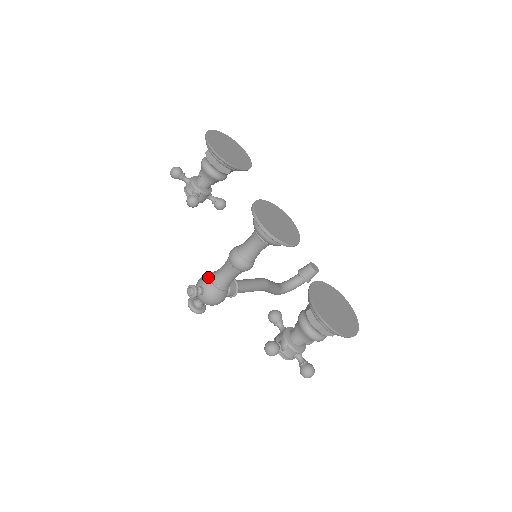
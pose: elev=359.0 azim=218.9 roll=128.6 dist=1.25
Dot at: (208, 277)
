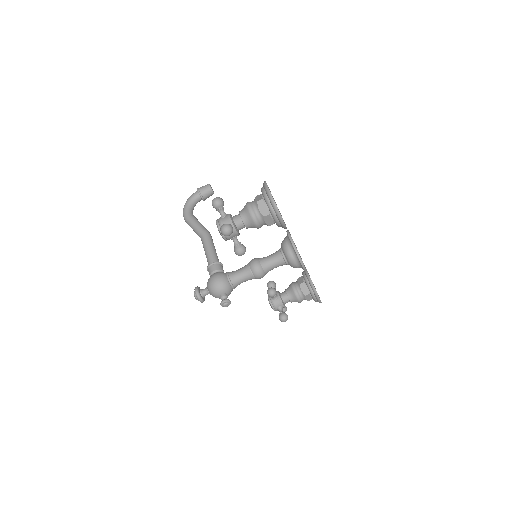
Dot at: (228, 285)
